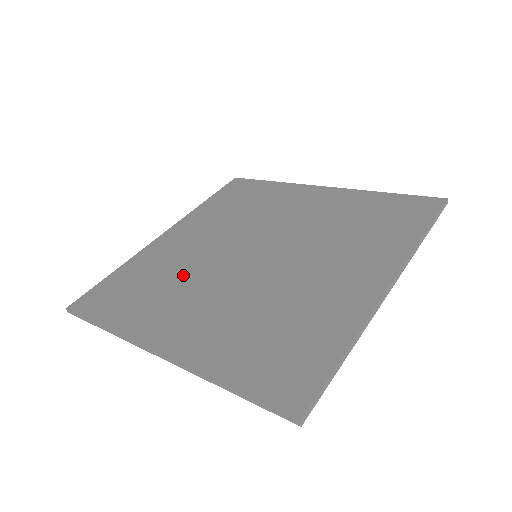
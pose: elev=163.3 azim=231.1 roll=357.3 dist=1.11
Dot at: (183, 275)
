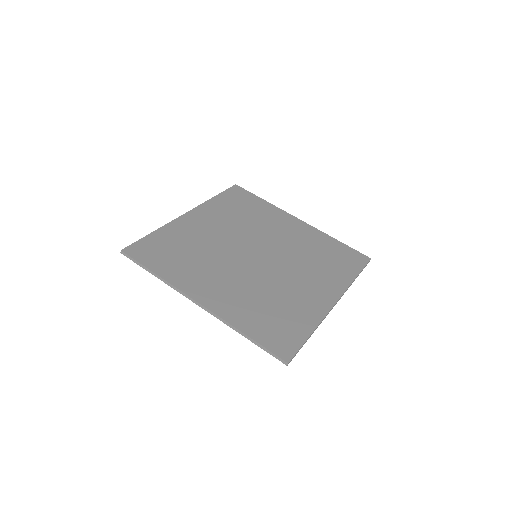
Dot at: (208, 253)
